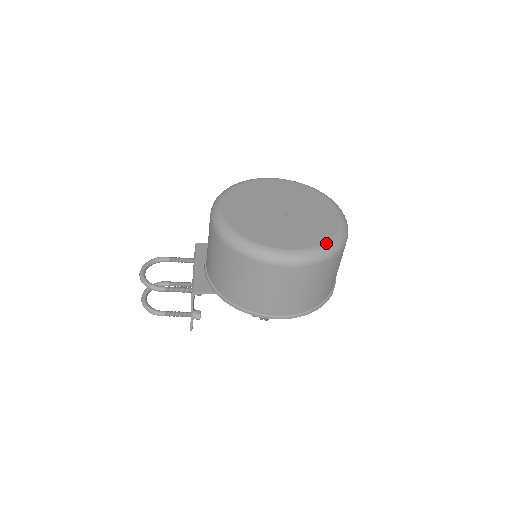
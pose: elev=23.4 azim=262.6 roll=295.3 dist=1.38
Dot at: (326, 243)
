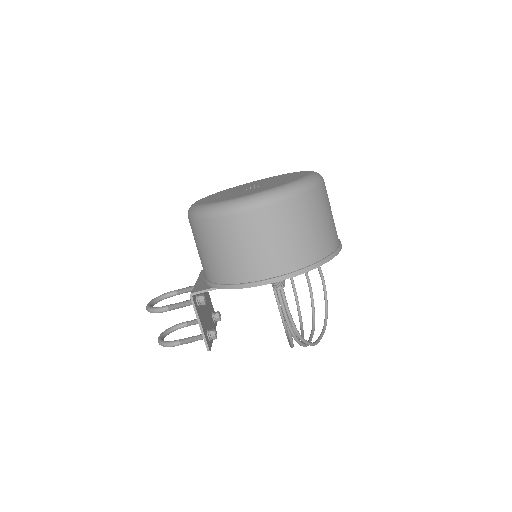
Dot at: (292, 182)
